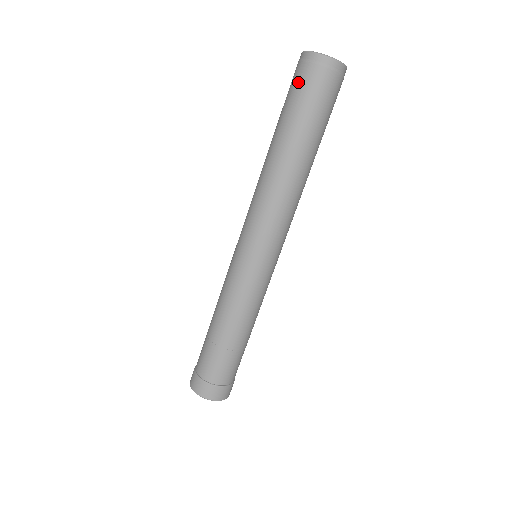
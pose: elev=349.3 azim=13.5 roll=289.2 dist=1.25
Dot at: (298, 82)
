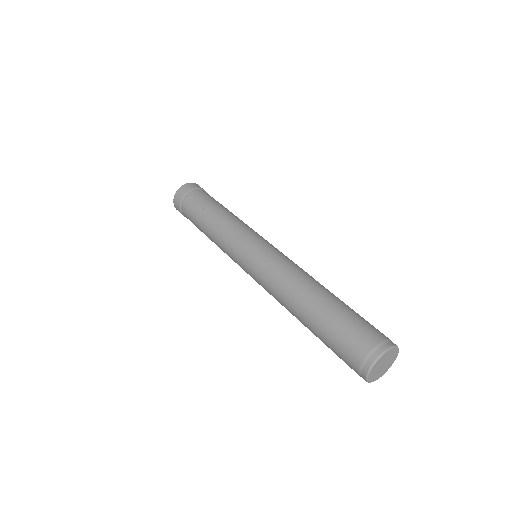
Dot at: (346, 353)
